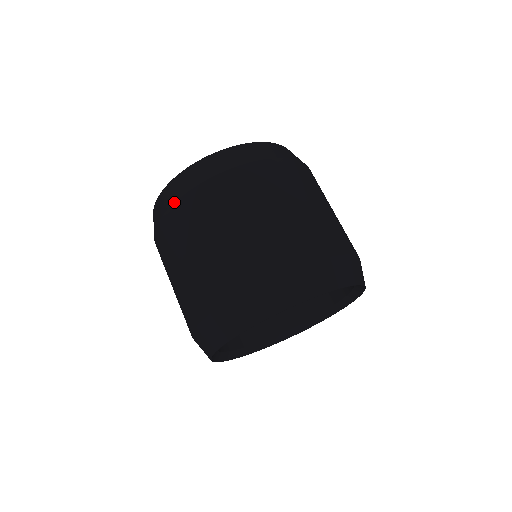
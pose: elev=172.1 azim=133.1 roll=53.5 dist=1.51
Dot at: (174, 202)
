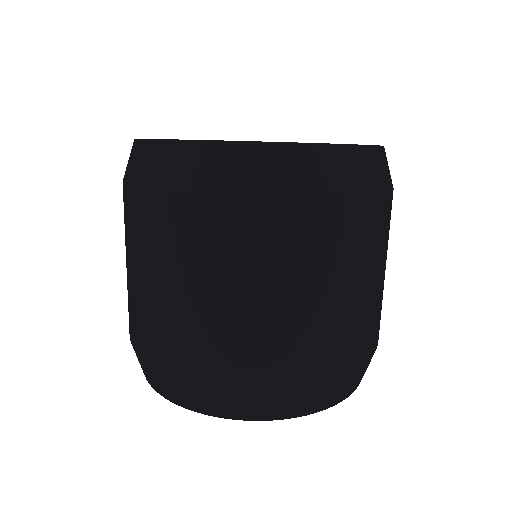
Dot at: (145, 187)
